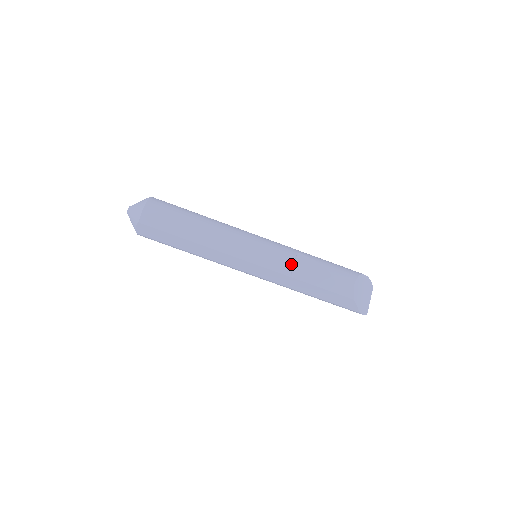
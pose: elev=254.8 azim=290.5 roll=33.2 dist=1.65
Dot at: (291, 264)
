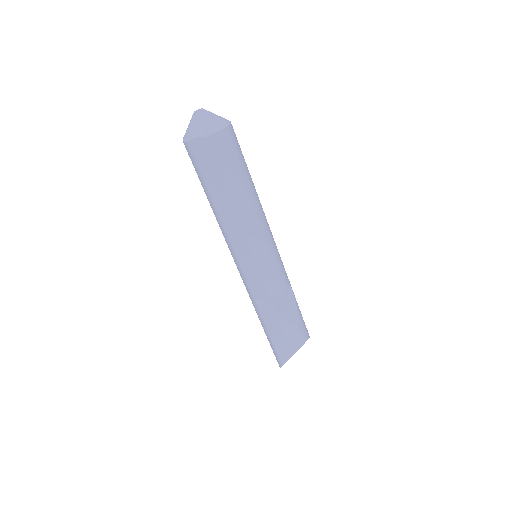
Dot at: (282, 291)
